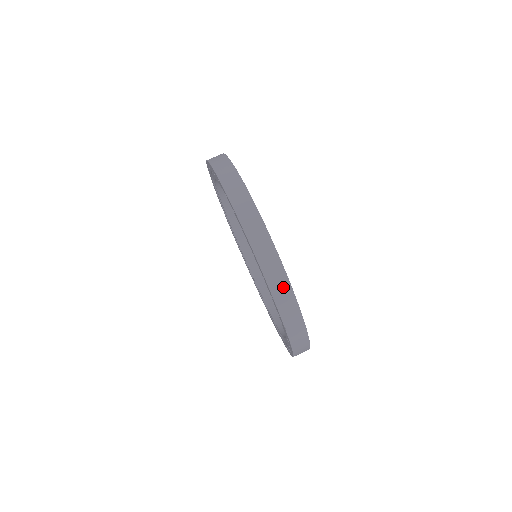
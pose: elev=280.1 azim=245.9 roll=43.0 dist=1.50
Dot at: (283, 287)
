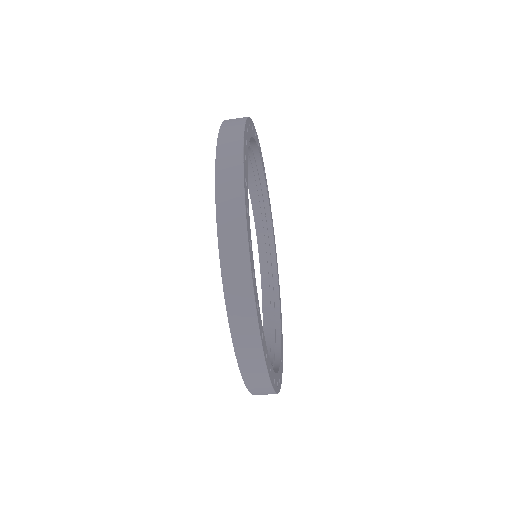
Dot at: (259, 379)
